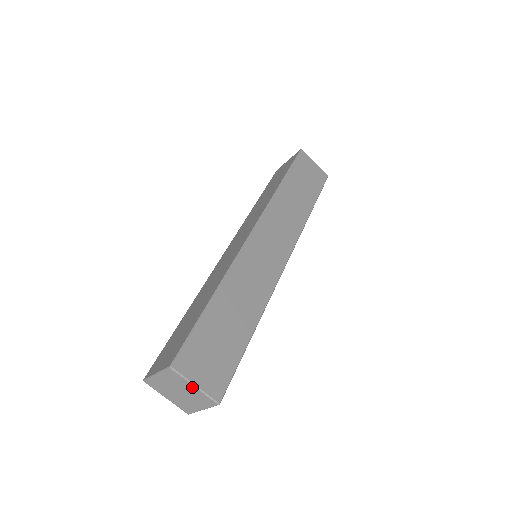
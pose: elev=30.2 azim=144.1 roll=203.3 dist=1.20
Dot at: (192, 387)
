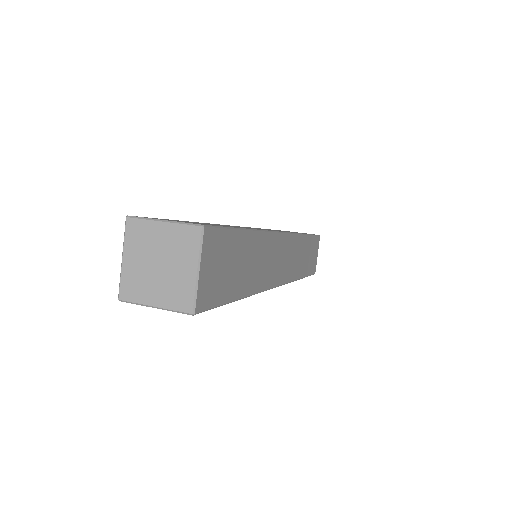
Dot at: (162, 227)
